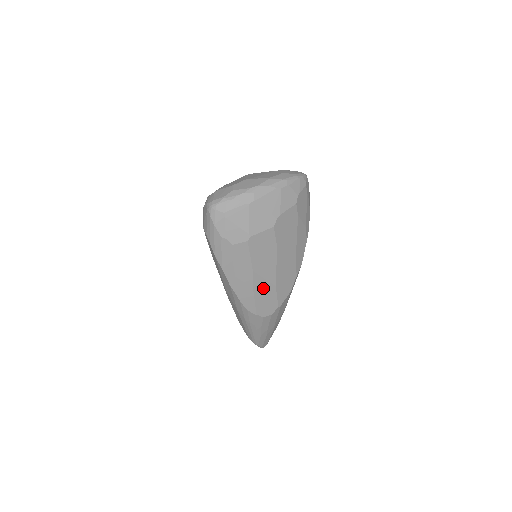
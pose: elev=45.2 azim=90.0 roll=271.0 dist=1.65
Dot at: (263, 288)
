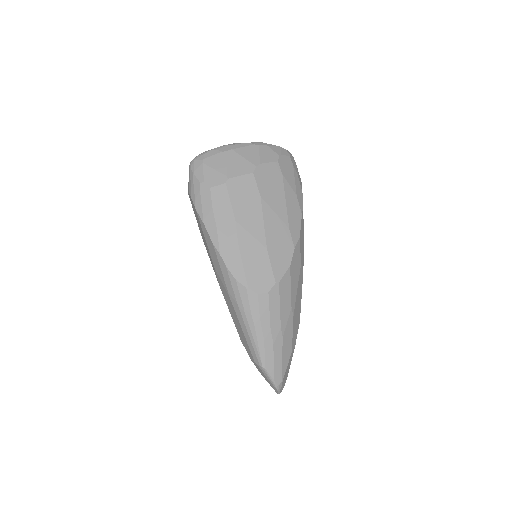
Dot at: (251, 248)
